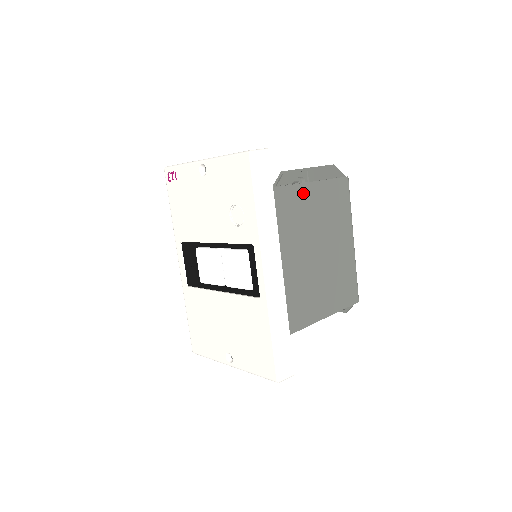
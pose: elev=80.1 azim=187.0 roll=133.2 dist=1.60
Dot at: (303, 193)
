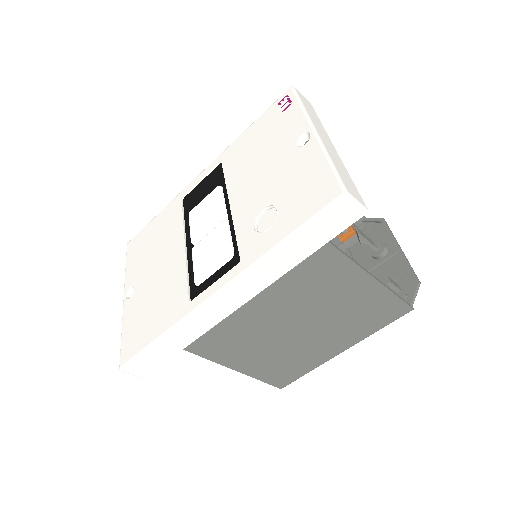
Dot at: (351, 276)
